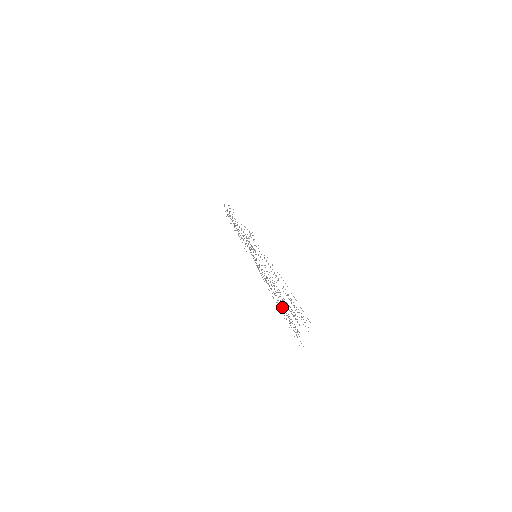
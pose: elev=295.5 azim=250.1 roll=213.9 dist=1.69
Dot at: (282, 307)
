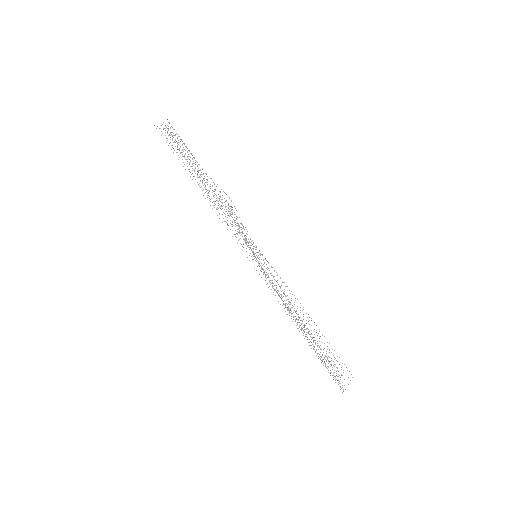
Dot at: occluded
